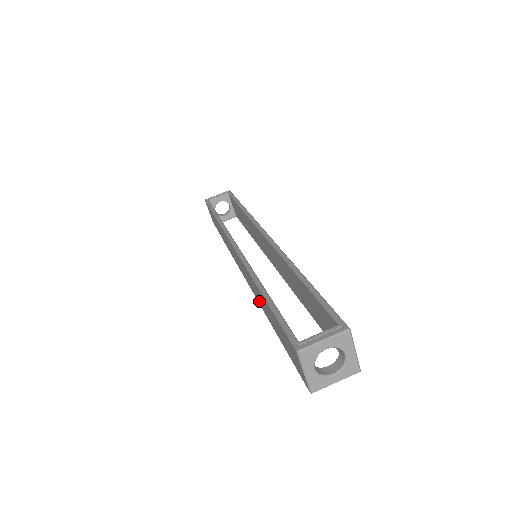
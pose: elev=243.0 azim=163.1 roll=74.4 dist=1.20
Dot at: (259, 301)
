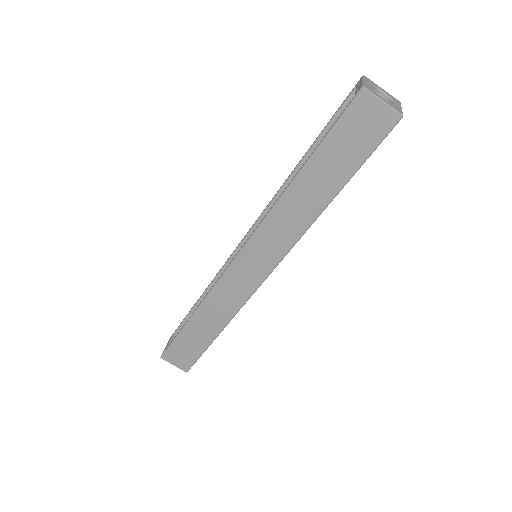
Dot at: (300, 224)
